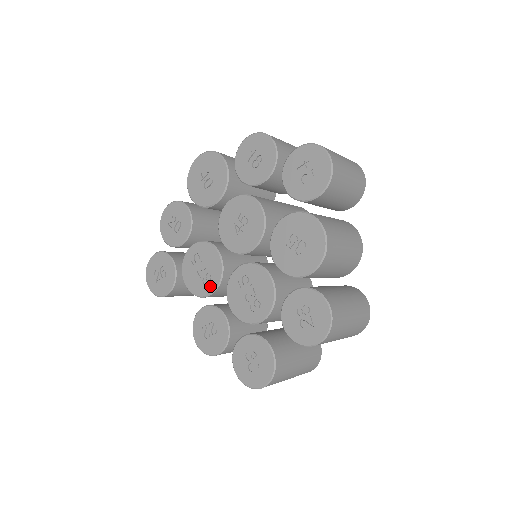
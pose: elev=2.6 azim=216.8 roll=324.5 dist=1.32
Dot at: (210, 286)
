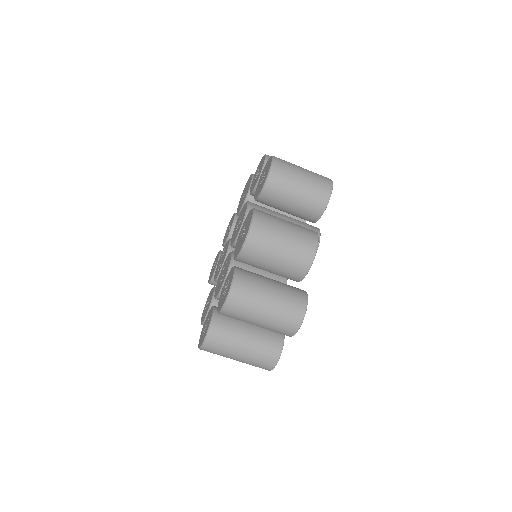
Dot at: (218, 272)
